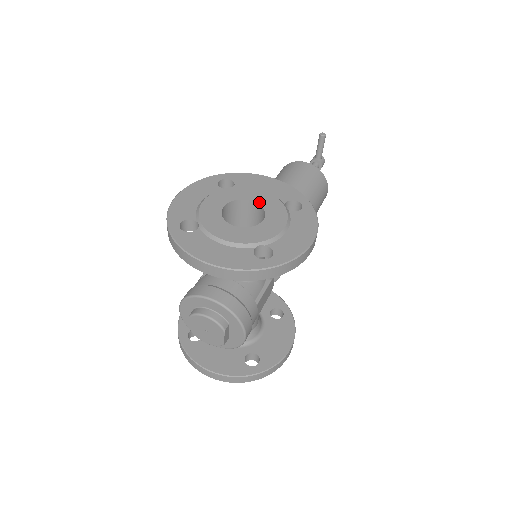
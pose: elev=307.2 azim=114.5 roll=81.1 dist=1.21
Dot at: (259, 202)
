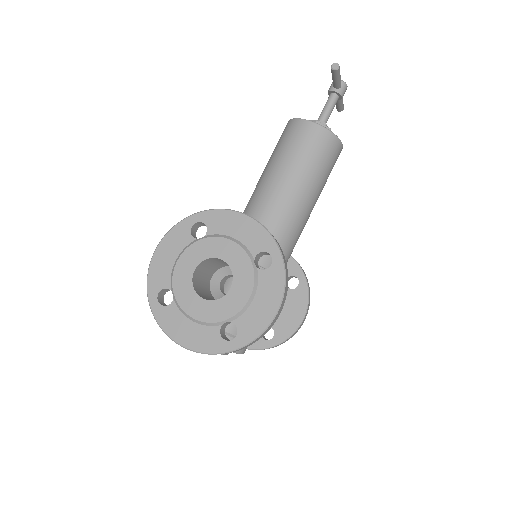
Dot at: (228, 261)
